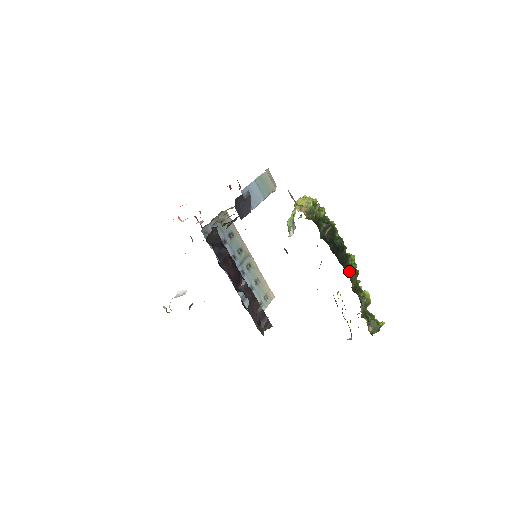
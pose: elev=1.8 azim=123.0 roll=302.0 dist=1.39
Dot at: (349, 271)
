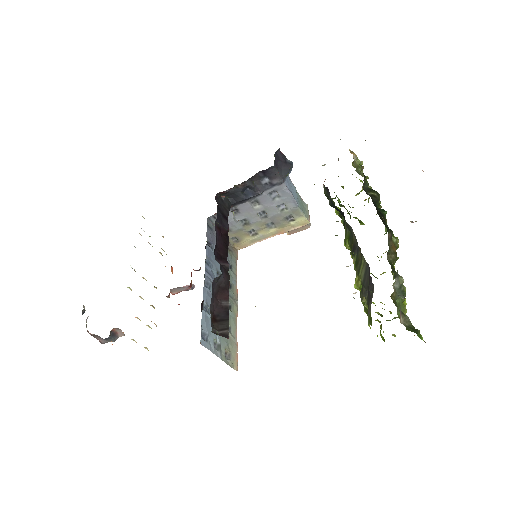
Dot at: (389, 229)
